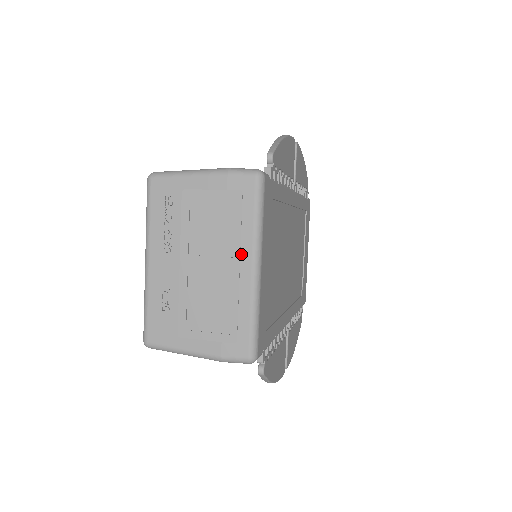
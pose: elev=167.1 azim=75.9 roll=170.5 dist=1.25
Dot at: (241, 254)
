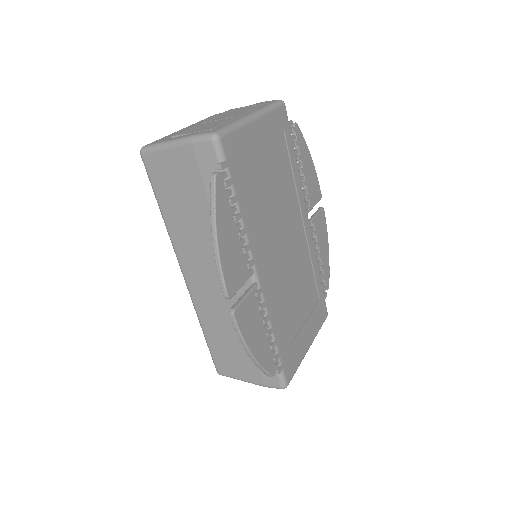
Dot at: (247, 112)
